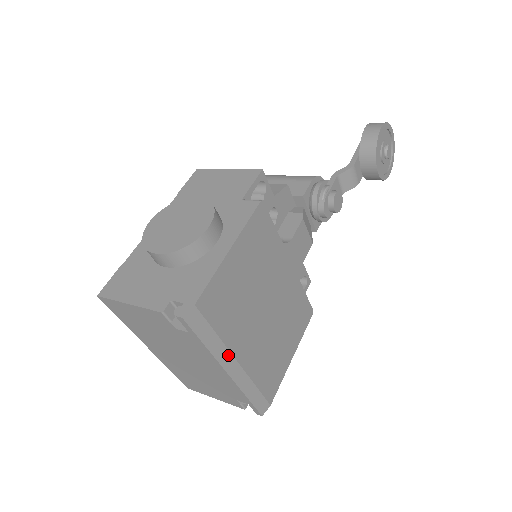
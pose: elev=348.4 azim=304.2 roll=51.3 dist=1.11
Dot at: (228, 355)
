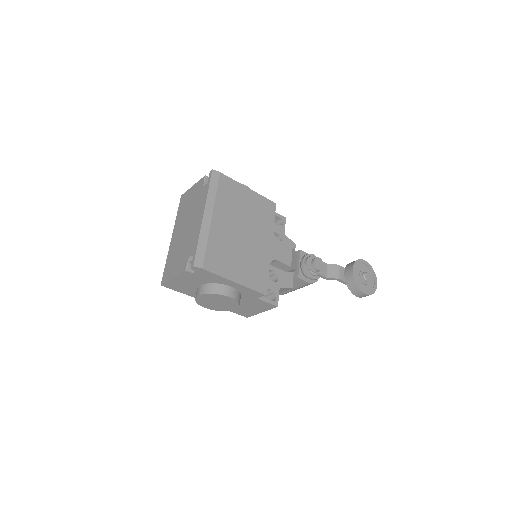
Dot at: (212, 208)
